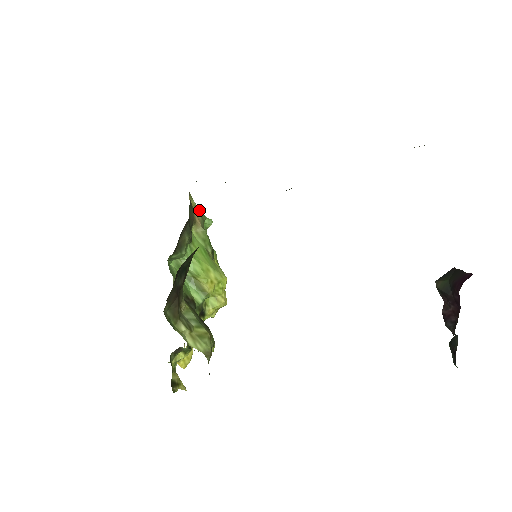
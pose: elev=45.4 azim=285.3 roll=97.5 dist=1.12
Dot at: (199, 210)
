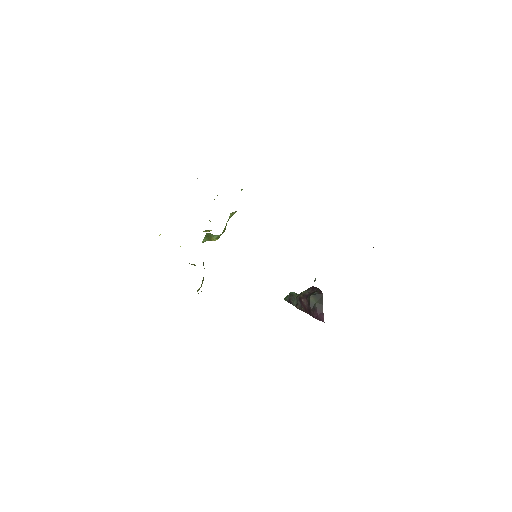
Dot at: occluded
